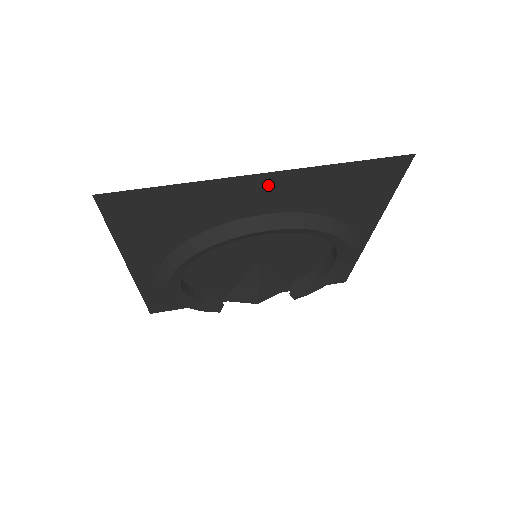
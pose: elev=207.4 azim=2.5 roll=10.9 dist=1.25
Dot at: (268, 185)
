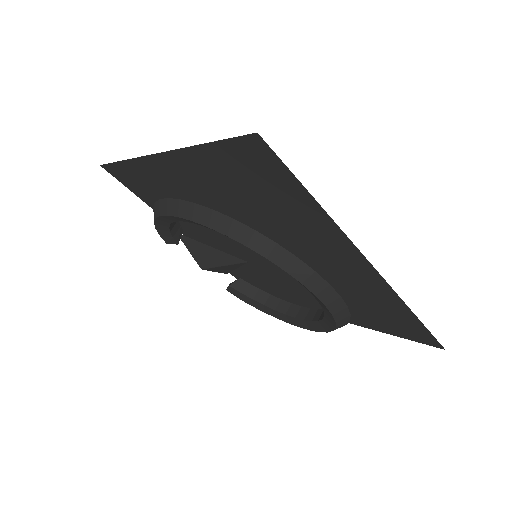
Dot at: (358, 268)
